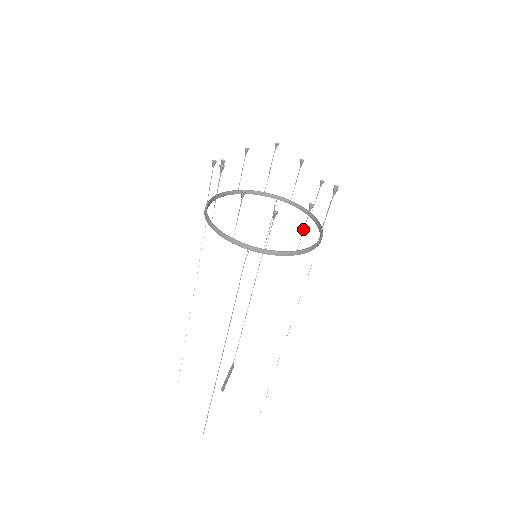
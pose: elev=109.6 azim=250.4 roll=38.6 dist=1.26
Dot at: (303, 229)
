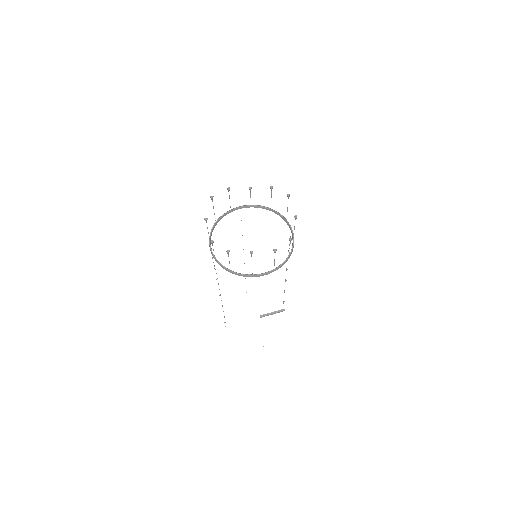
Dot at: (229, 261)
